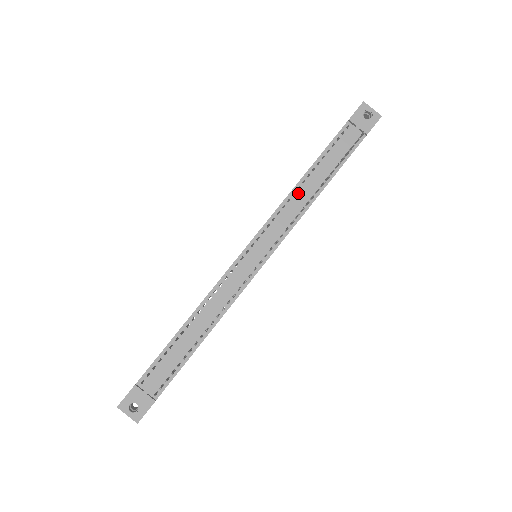
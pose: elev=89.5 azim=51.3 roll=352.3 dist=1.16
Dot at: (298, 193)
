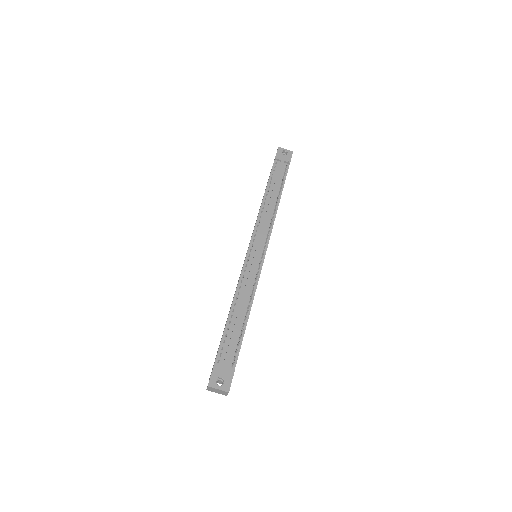
Dot at: (265, 207)
